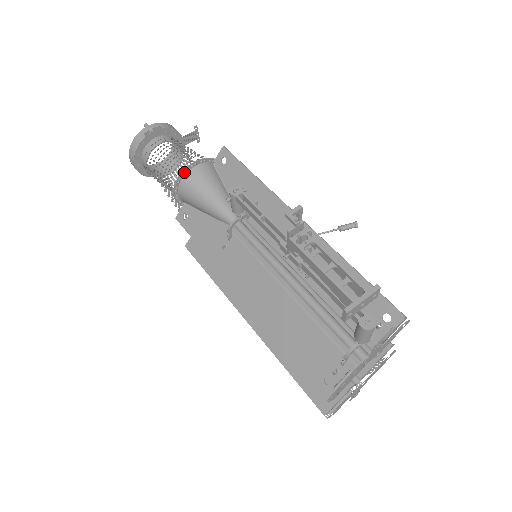
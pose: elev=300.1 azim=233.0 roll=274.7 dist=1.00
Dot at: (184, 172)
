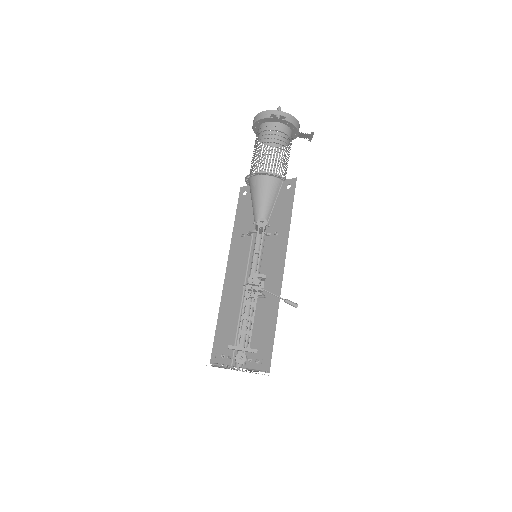
Dot at: (259, 174)
